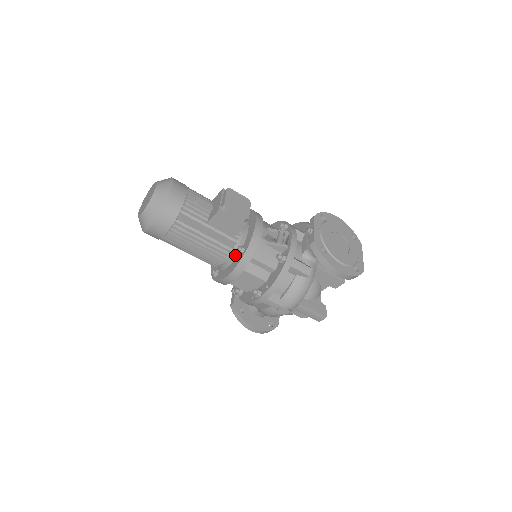
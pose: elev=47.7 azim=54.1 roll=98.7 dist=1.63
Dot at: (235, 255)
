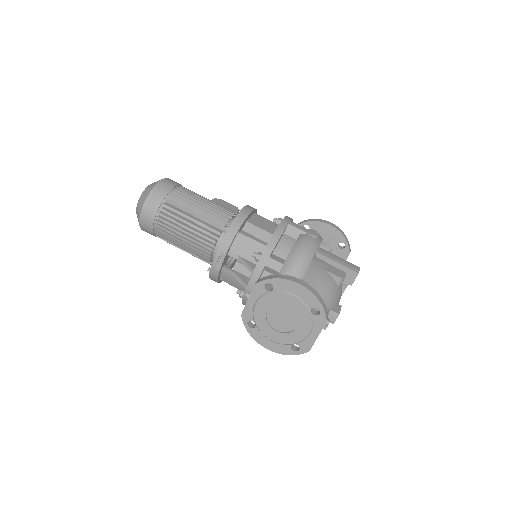
Dot at: occluded
